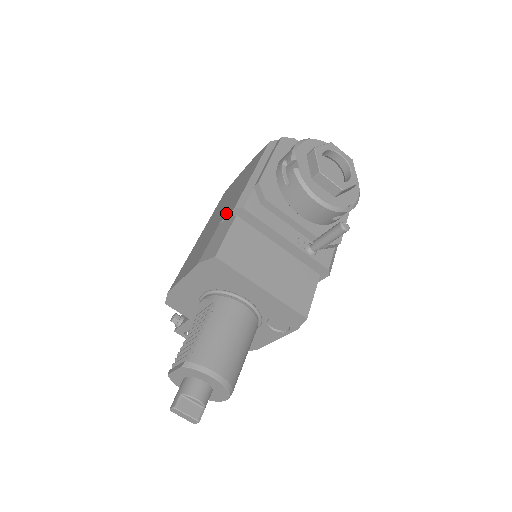
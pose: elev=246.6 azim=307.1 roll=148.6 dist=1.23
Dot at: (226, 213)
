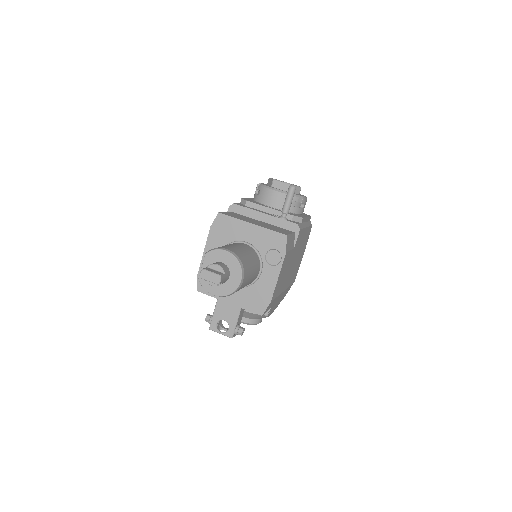
Dot at: occluded
